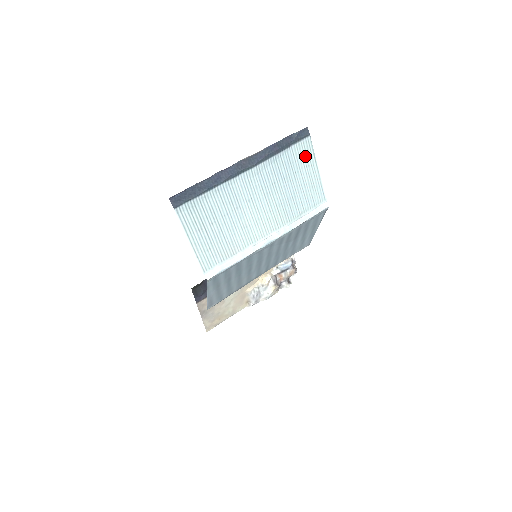
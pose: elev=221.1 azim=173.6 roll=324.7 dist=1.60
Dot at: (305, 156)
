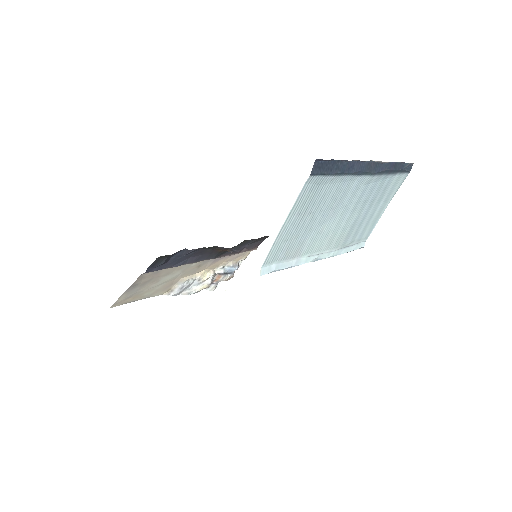
Dot at: (392, 189)
